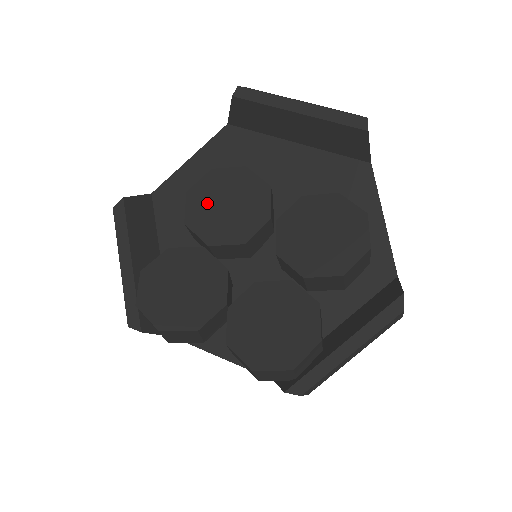
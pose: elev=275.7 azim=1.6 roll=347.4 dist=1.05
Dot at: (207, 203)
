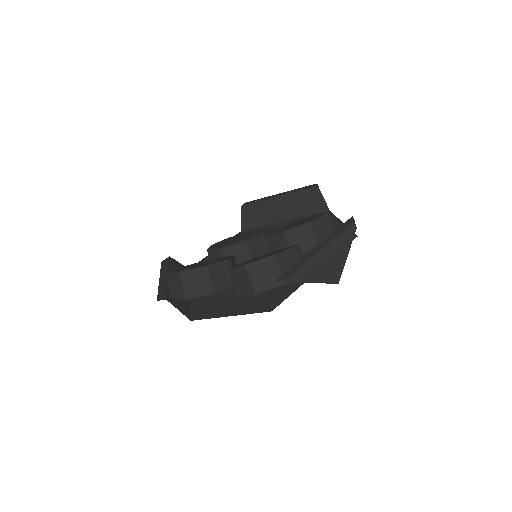
Dot at: occluded
